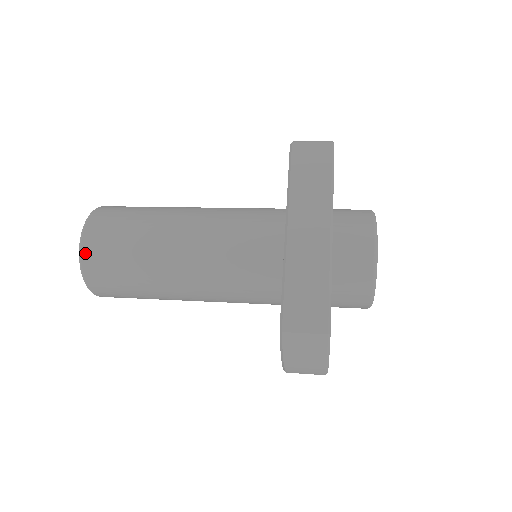
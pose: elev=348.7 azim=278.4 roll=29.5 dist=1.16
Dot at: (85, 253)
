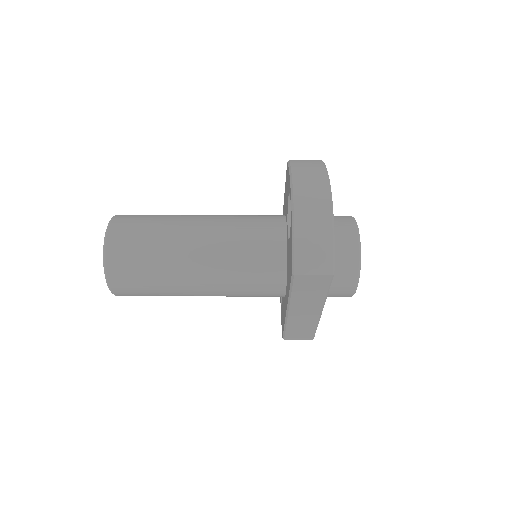
Dot at: occluded
